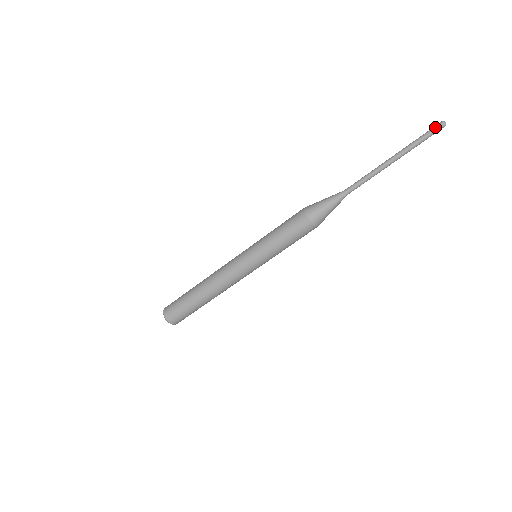
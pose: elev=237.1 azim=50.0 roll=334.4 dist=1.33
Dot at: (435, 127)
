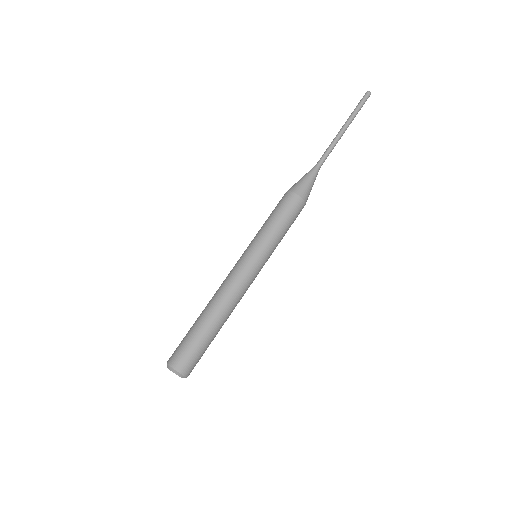
Dot at: (365, 96)
